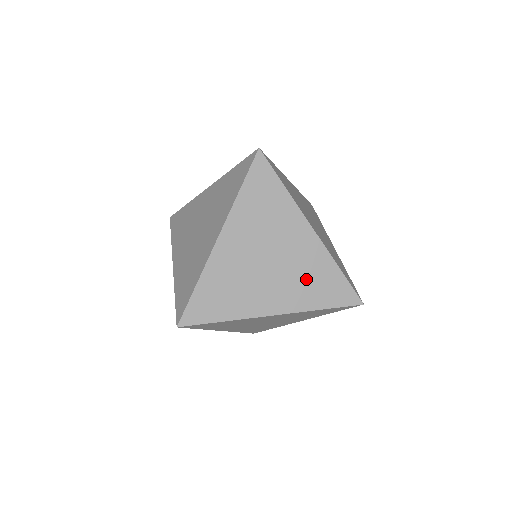
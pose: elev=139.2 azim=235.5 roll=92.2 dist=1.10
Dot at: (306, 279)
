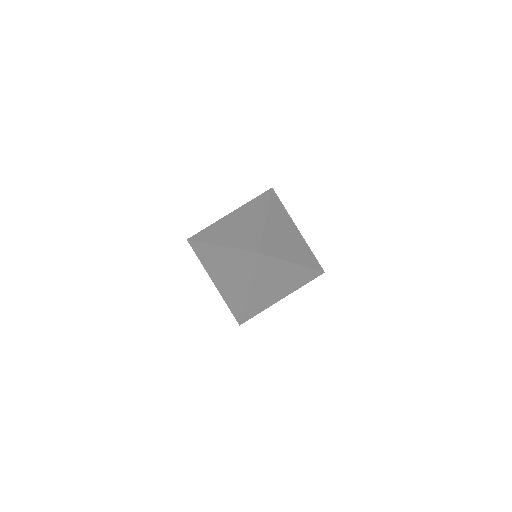
Dot at: (295, 280)
